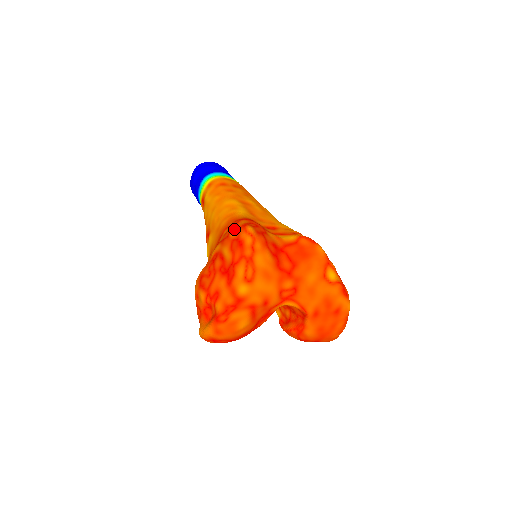
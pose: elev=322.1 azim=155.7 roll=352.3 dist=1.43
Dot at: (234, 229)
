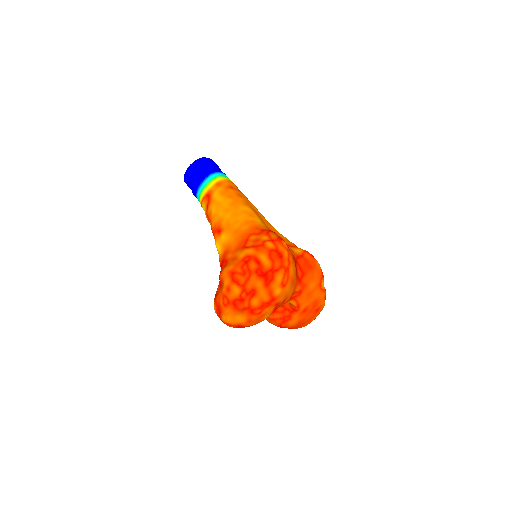
Dot at: (269, 240)
